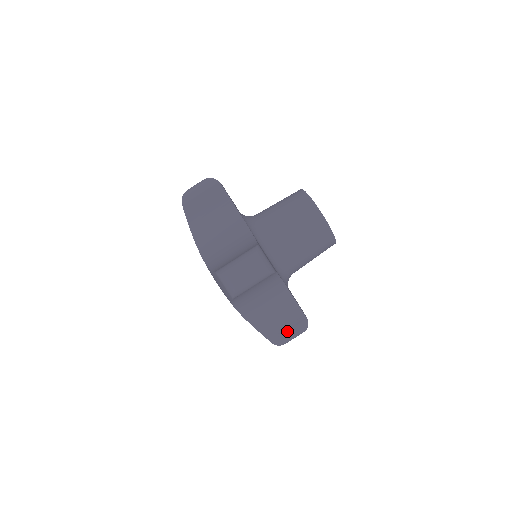
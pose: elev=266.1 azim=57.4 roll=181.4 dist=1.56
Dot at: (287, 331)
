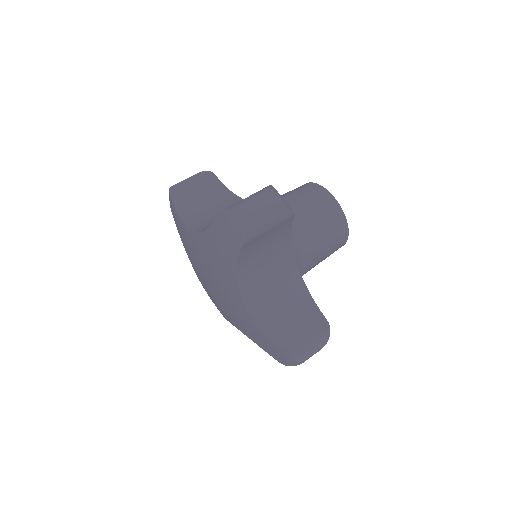
Dot at: (304, 338)
